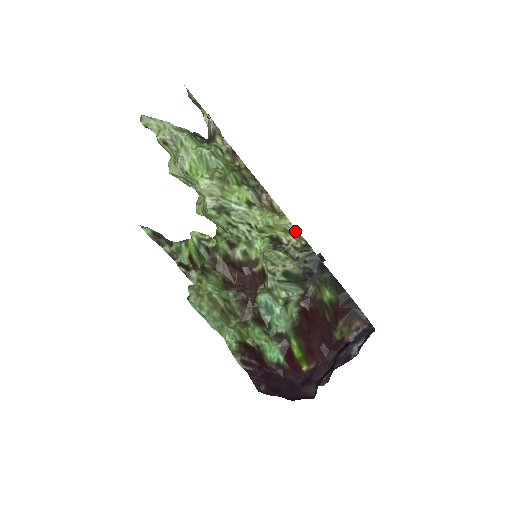
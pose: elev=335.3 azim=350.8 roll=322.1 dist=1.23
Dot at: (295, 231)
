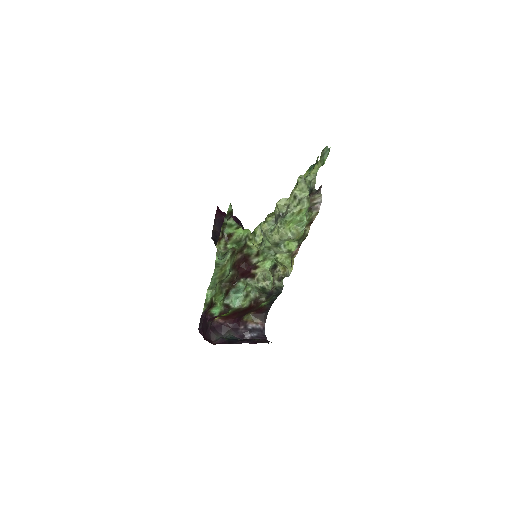
Dot at: (288, 274)
